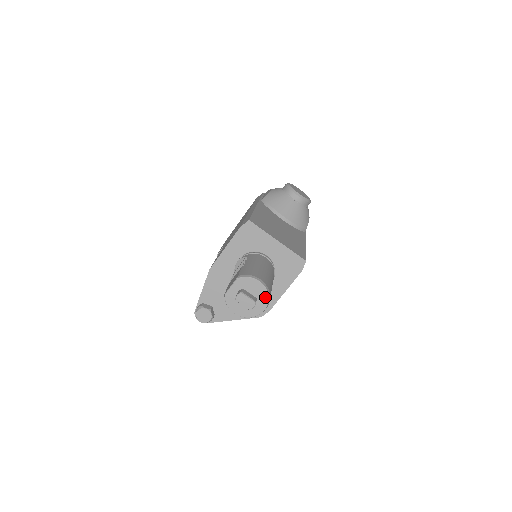
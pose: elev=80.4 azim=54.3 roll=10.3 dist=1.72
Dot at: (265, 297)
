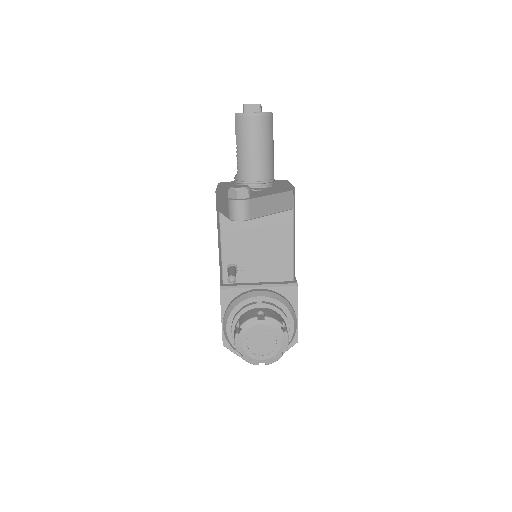
Dot at: occluded
